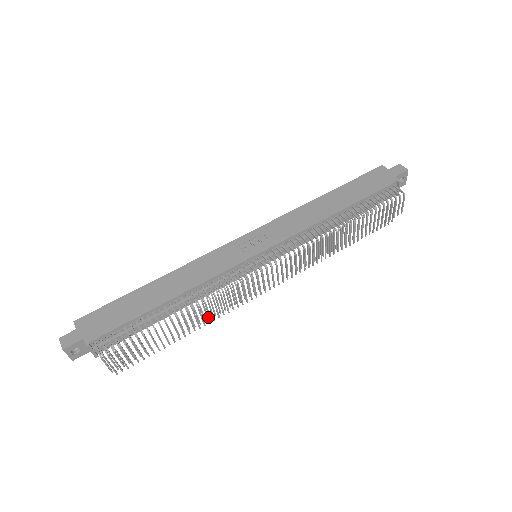
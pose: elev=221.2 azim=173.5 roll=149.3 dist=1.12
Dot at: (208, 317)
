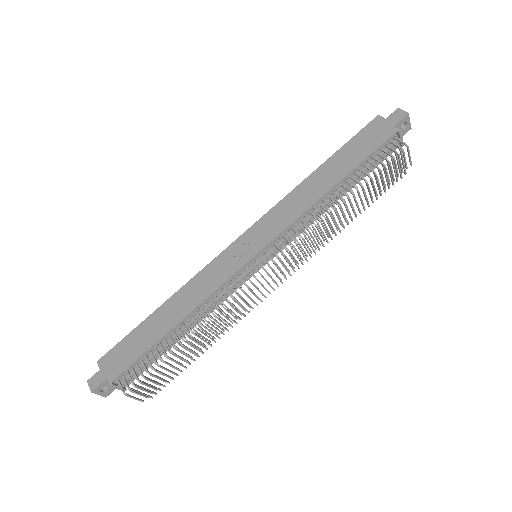
Dot at: (224, 327)
